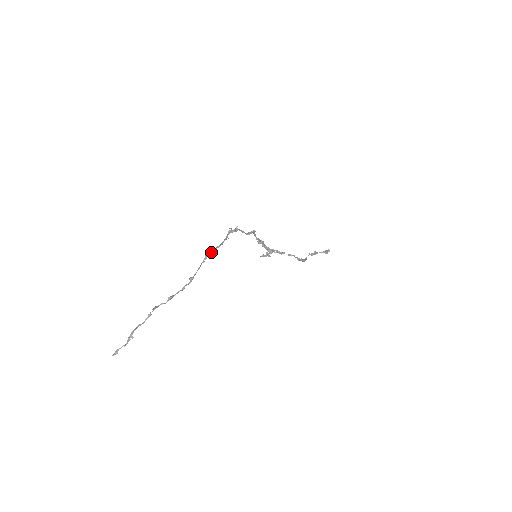
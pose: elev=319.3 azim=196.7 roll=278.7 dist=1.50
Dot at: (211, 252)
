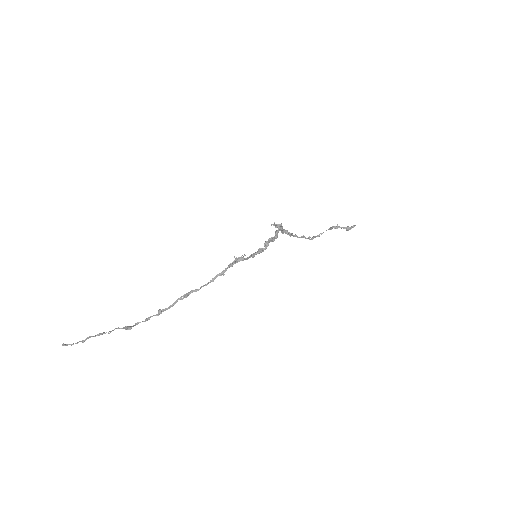
Dot at: (195, 291)
